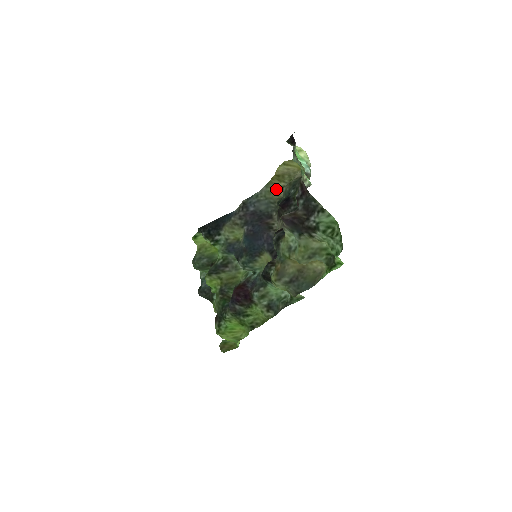
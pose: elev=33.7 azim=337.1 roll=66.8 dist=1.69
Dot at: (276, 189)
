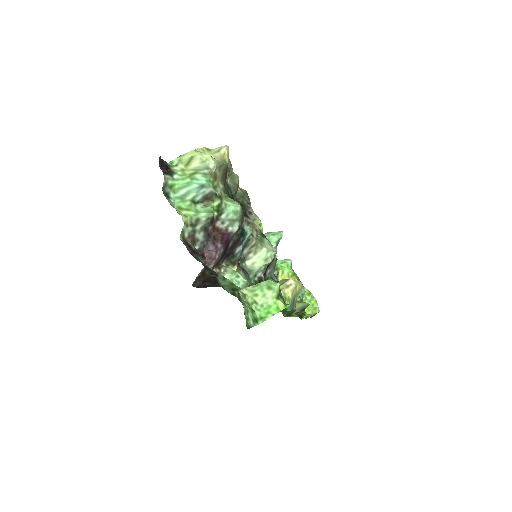
Dot at: occluded
